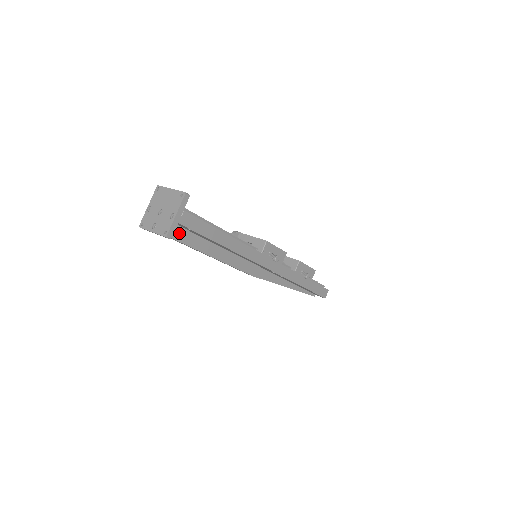
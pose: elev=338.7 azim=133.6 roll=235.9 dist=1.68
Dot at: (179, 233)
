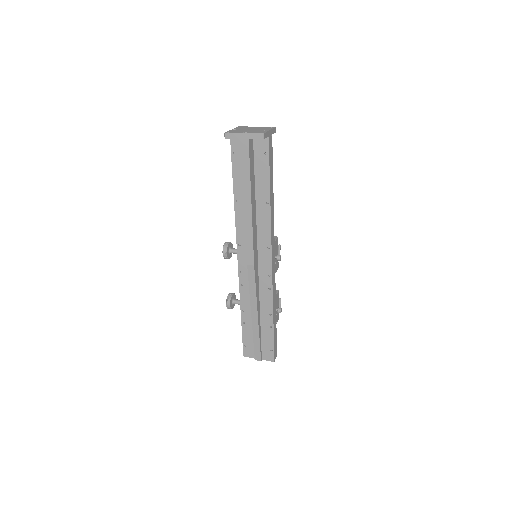
Dot at: (251, 157)
